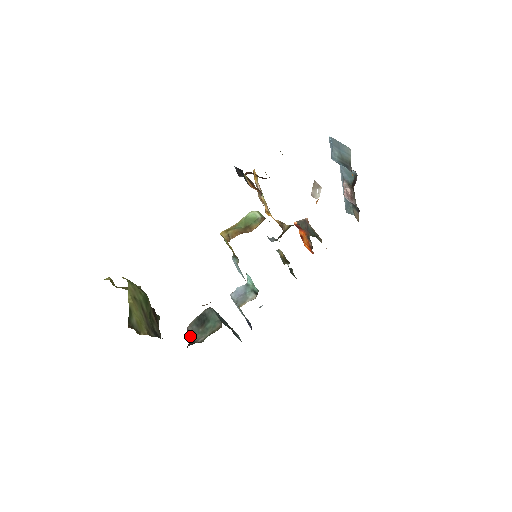
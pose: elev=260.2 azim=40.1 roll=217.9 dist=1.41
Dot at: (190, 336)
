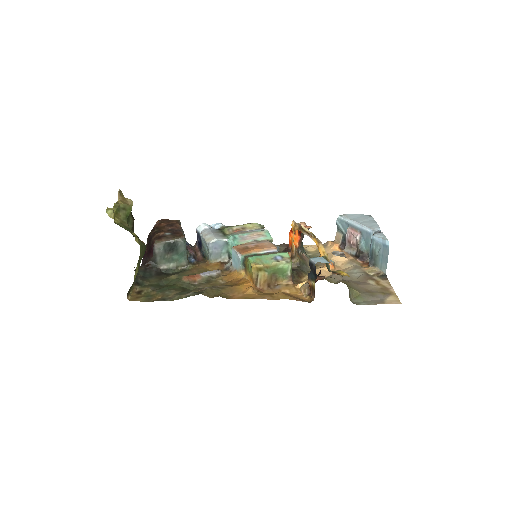
Dot at: (154, 257)
